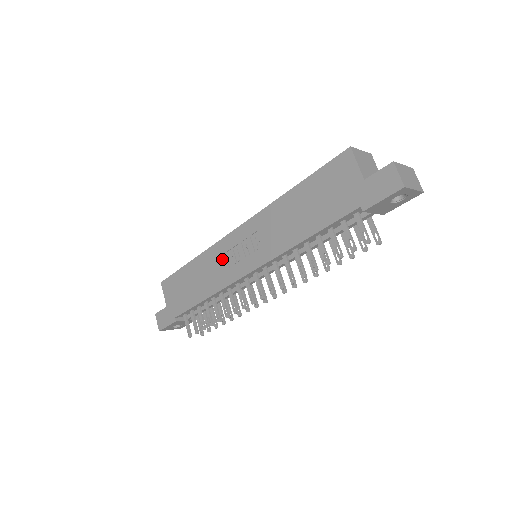
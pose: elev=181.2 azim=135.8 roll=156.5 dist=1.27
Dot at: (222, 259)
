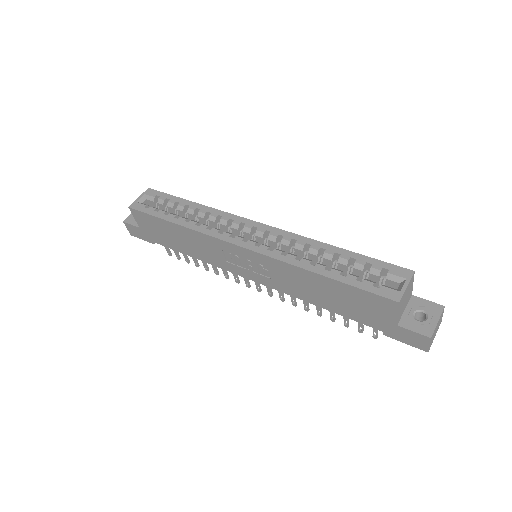
Dot at: (218, 251)
